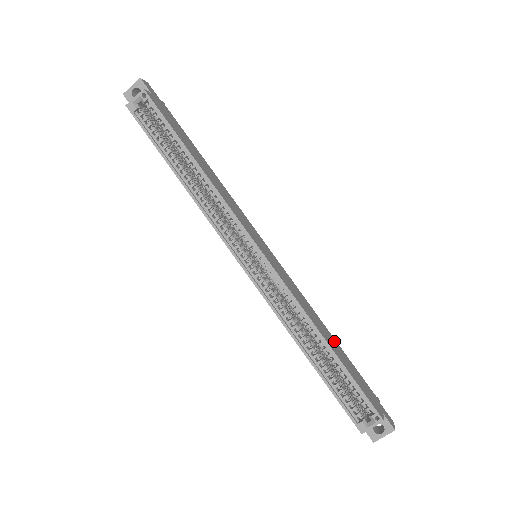
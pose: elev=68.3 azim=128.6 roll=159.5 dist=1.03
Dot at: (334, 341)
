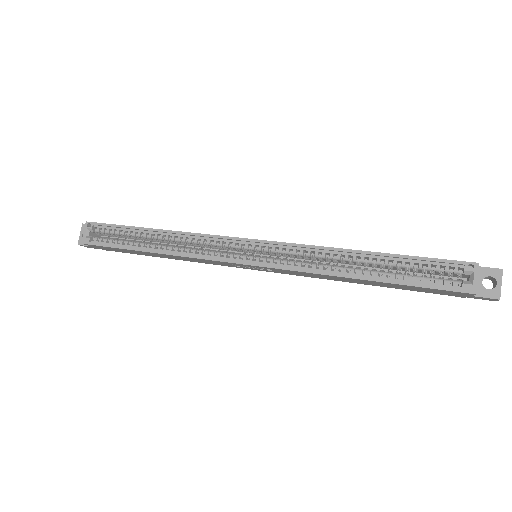
Dot at: occluded
